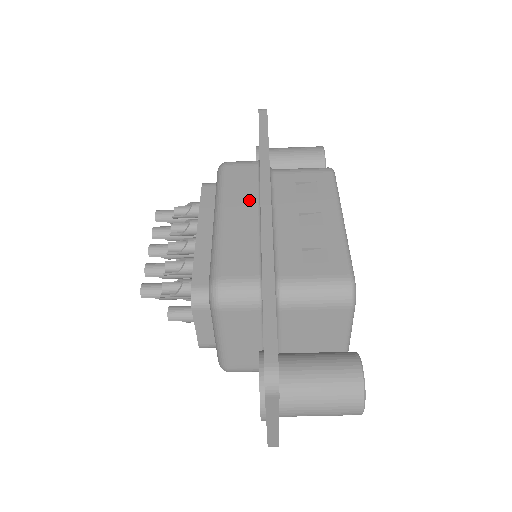
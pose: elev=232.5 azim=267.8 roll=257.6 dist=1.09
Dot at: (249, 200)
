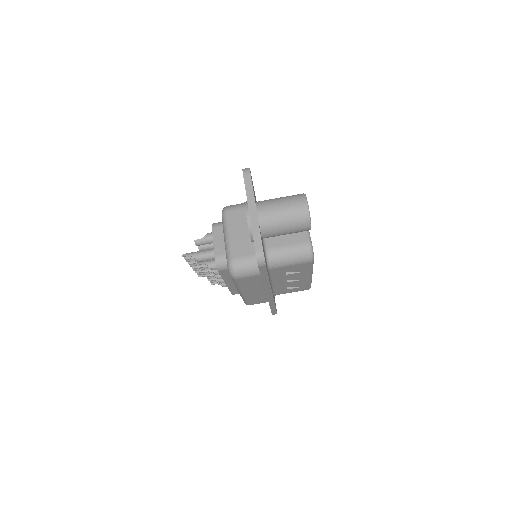
Dot at: occluded
